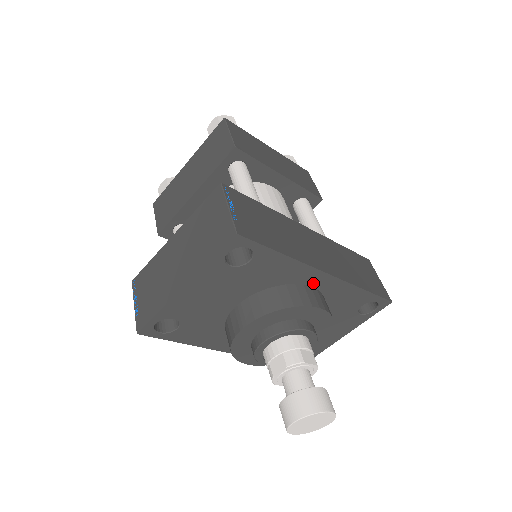
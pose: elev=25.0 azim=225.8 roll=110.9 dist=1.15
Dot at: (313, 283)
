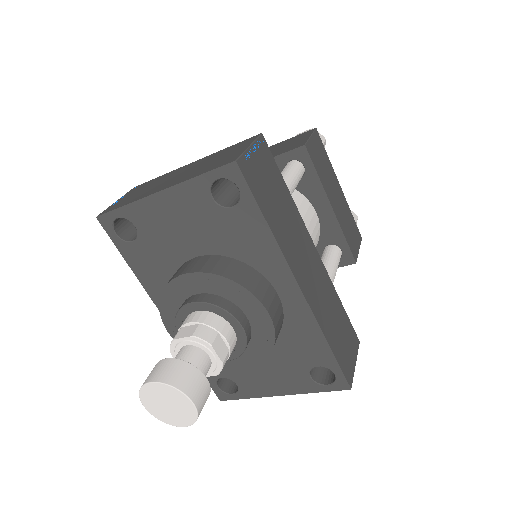
Dot at: (281, 289)
